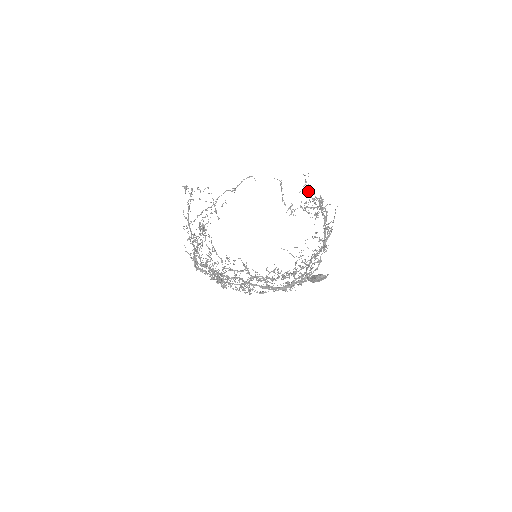
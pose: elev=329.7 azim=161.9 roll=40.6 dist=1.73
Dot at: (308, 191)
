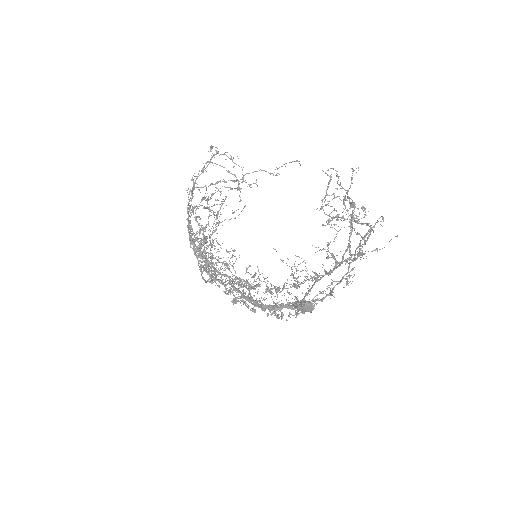
Dot at: (337, 182)
